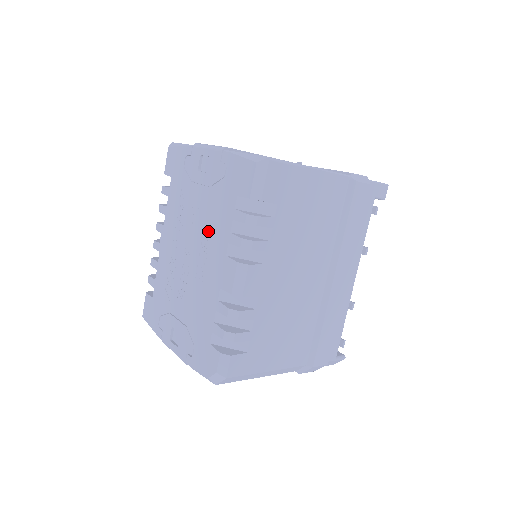
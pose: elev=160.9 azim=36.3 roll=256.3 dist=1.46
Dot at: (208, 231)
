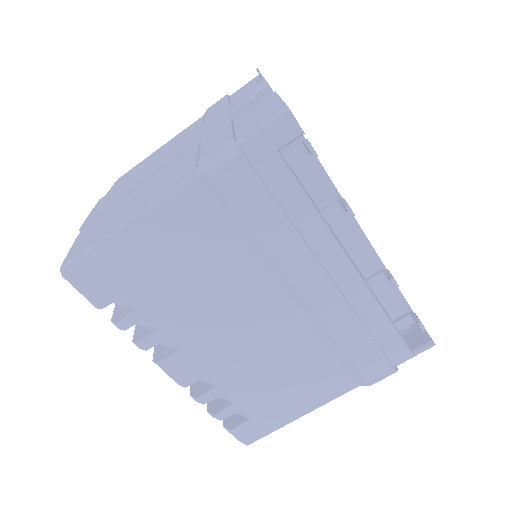
Dot at: occluded
